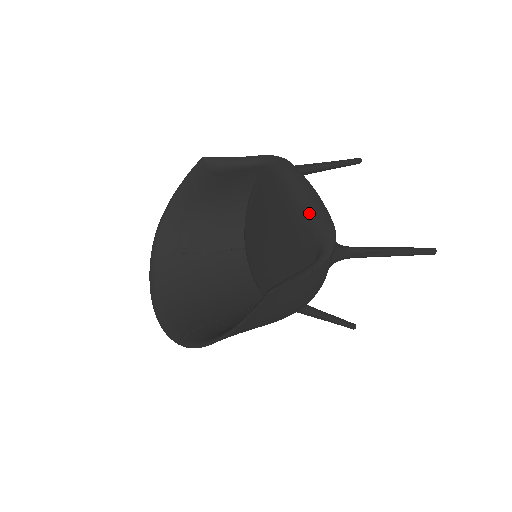
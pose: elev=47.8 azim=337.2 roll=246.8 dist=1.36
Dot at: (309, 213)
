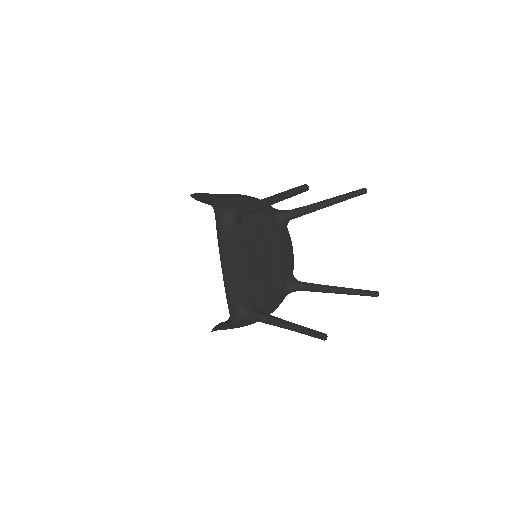
Dot at: (224, 286)
